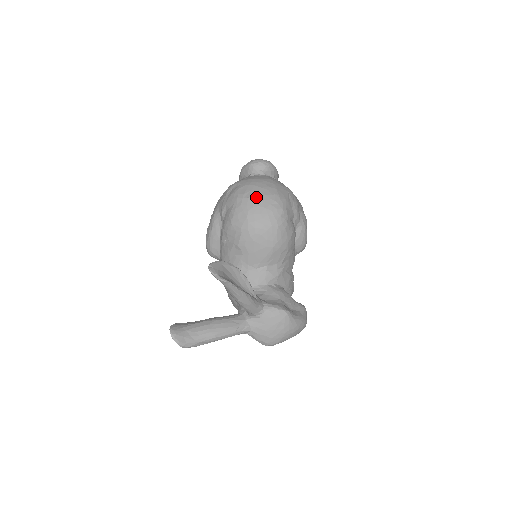
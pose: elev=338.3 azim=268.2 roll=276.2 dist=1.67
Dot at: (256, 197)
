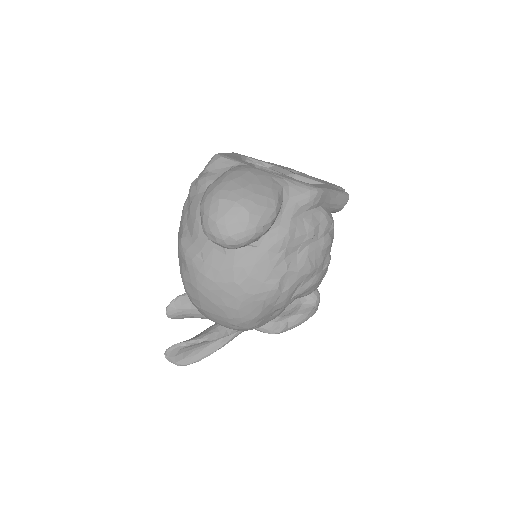
Dot at: (207, 313)
